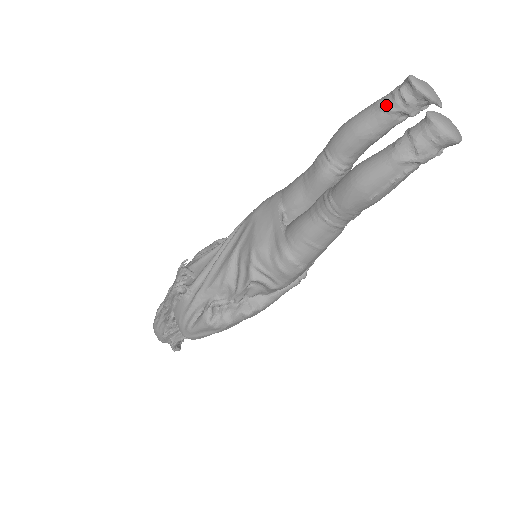
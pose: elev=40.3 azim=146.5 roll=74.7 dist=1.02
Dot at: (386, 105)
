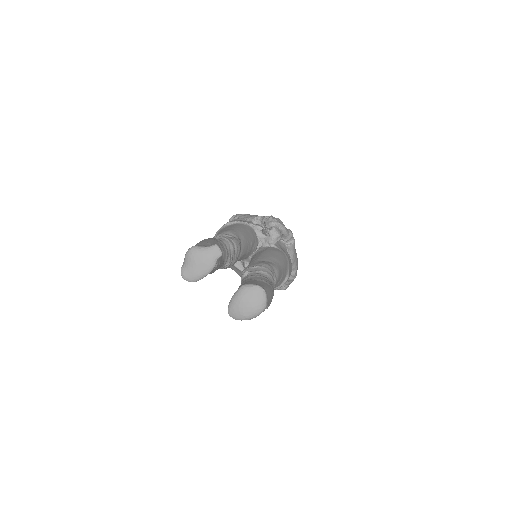
Dot at: occluded
